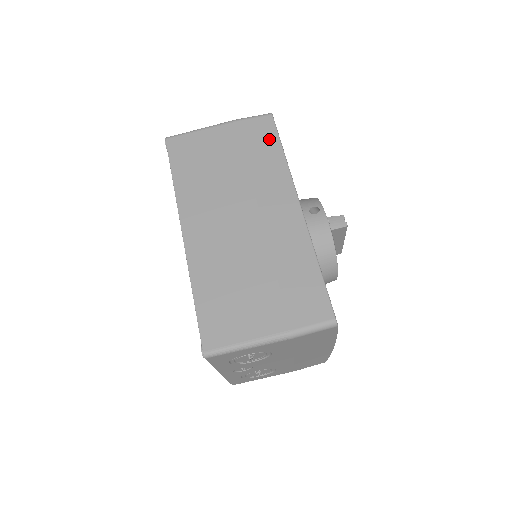
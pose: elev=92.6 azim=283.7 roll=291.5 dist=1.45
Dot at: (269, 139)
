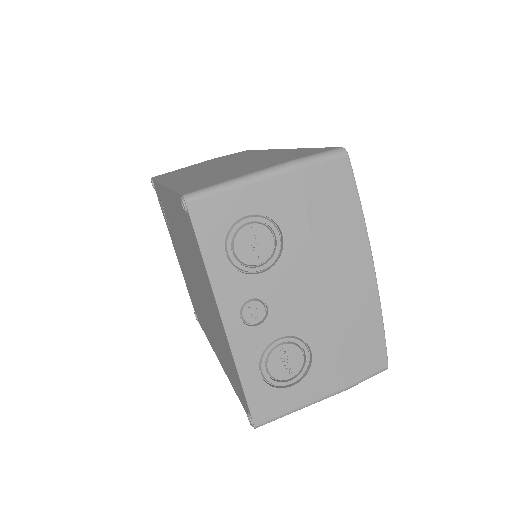
Dot at: occluded
